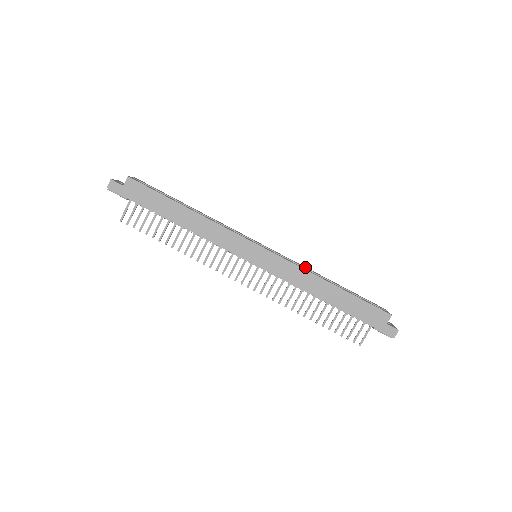
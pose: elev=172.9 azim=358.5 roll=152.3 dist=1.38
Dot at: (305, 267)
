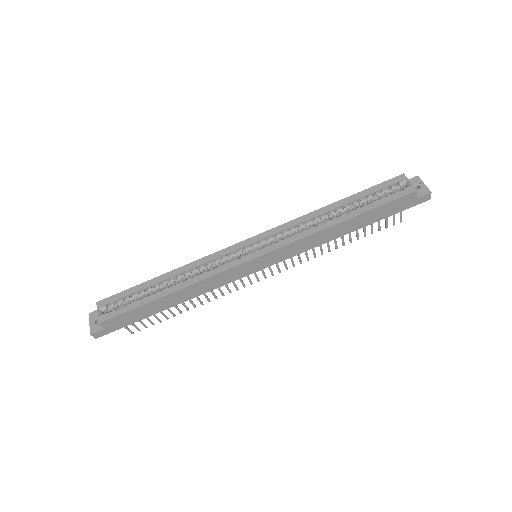
Dot at: (303, 219)
